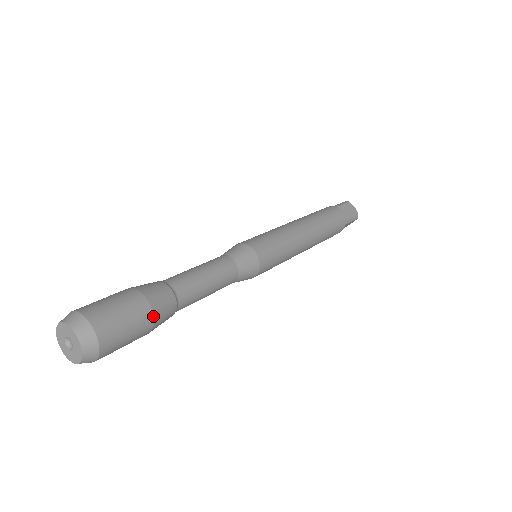
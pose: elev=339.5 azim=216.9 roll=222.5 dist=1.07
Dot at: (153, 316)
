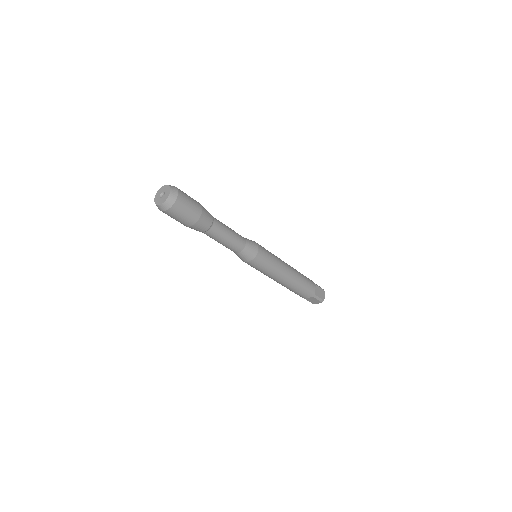
Dot at: occluded
